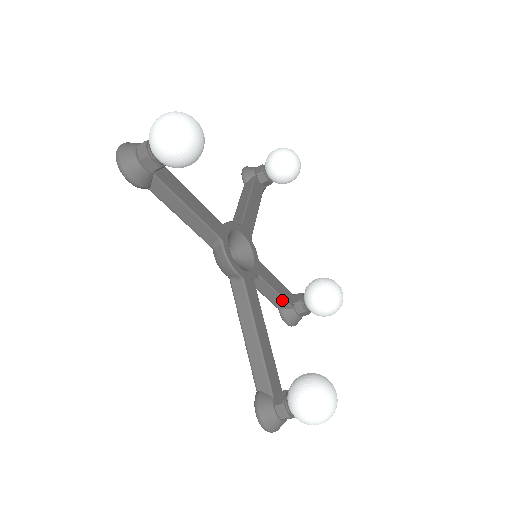
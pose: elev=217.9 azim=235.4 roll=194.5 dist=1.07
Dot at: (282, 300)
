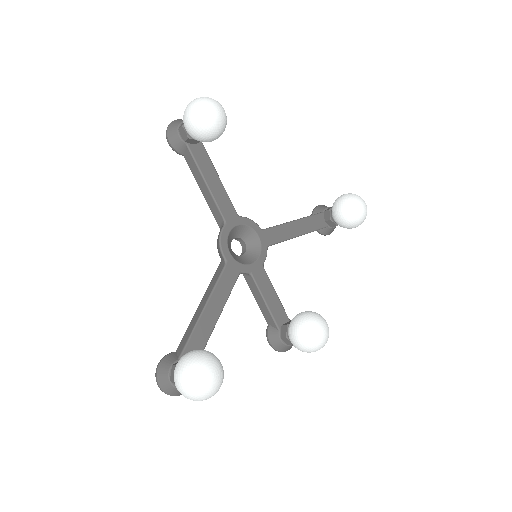
Dot at: (269, 314)
